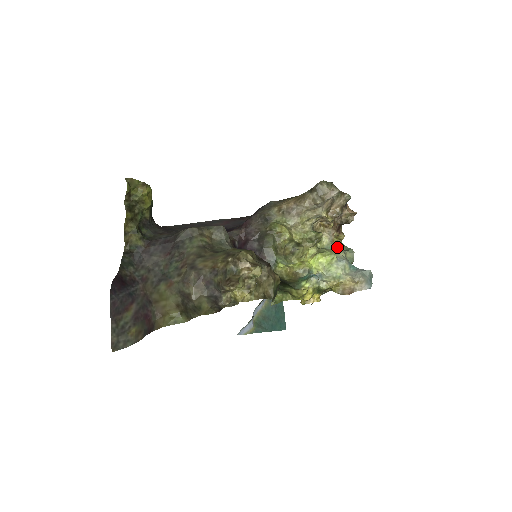
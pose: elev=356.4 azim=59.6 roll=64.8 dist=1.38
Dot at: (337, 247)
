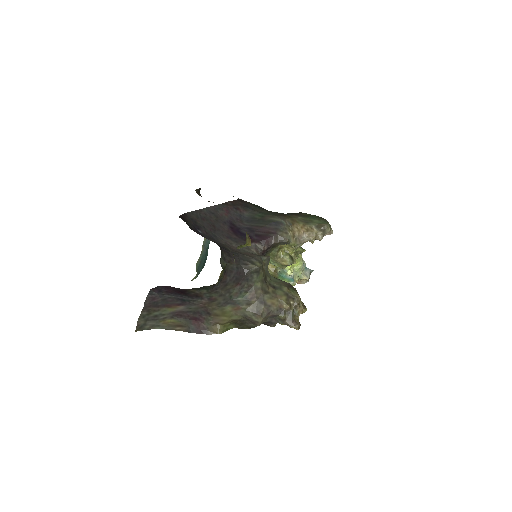
Dot at: occluded
